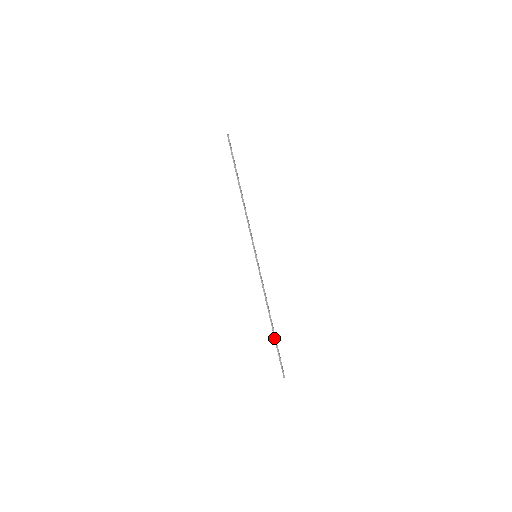
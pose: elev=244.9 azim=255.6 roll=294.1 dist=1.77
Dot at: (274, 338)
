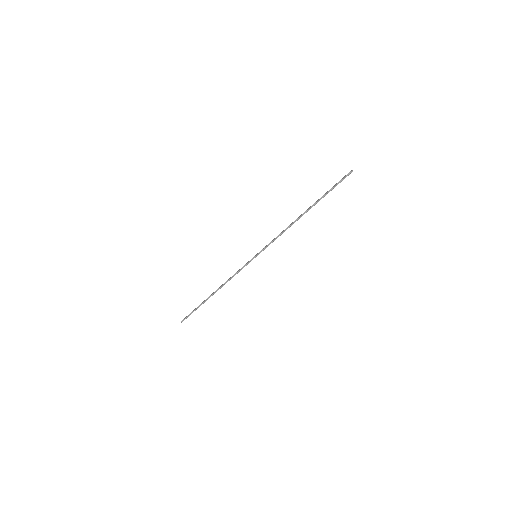
Dot at: (203, 302)
